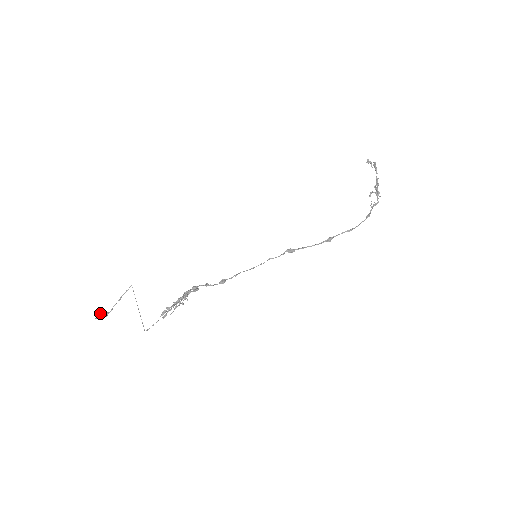
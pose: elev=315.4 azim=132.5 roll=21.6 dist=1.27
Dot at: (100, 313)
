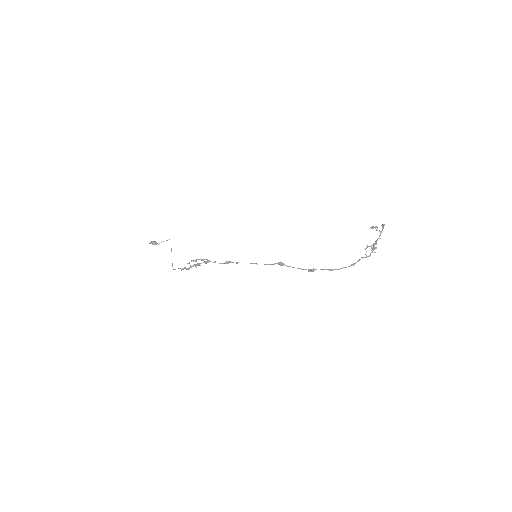
Dot at: (151, 243)
